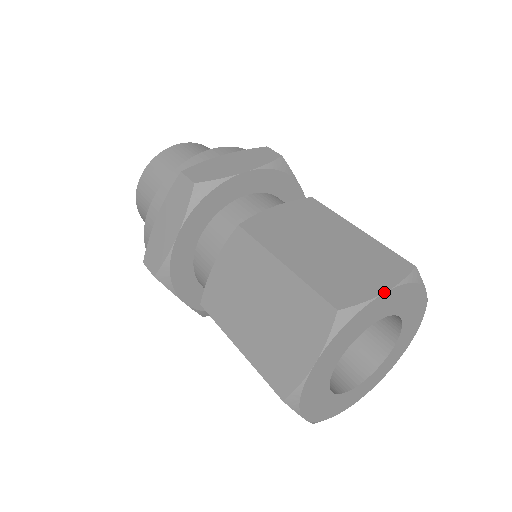
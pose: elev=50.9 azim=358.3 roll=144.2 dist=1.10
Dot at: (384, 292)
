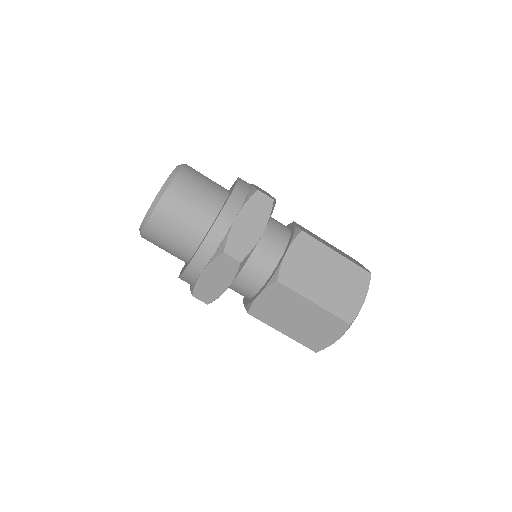
Dot at: occluded
